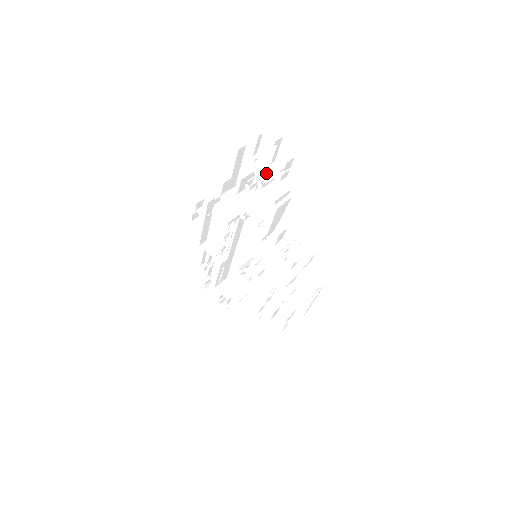
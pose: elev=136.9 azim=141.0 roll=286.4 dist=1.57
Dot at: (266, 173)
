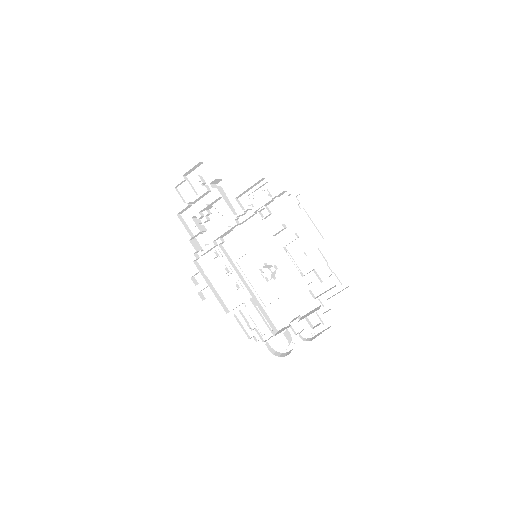
Dot at: occluded
